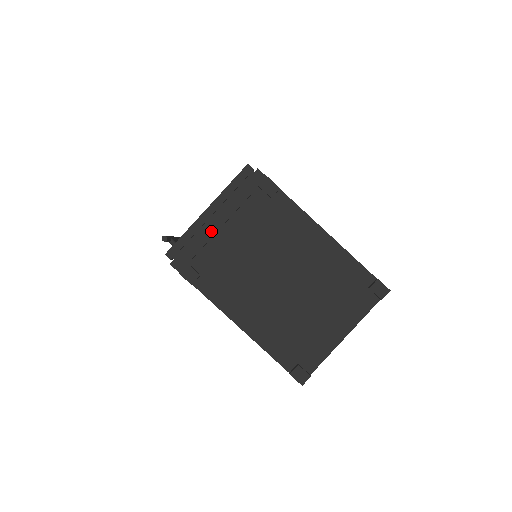
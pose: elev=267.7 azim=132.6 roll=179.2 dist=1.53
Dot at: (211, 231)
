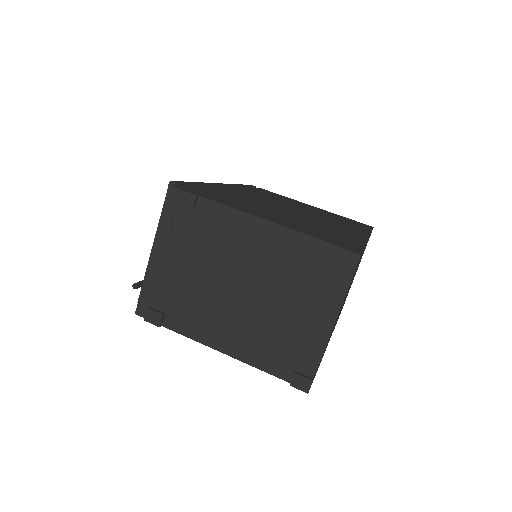
Dot at: (155, 267)
